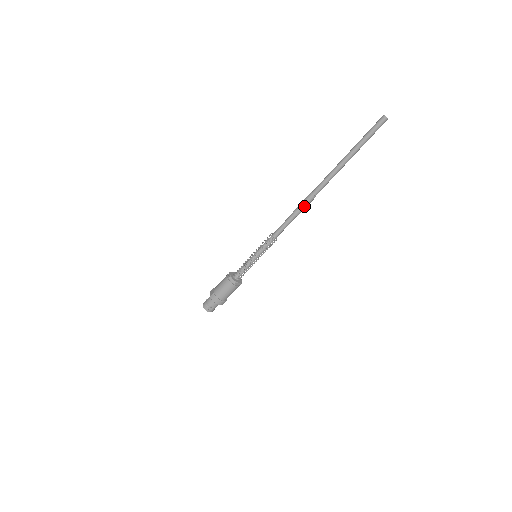
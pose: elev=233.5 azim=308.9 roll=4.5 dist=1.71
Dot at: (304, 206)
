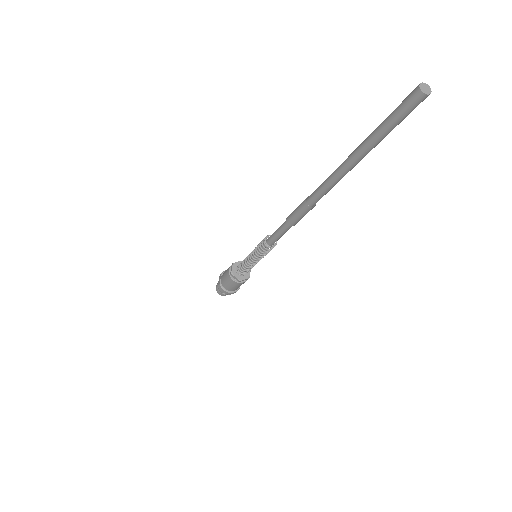
Dot at: (299, 217)
